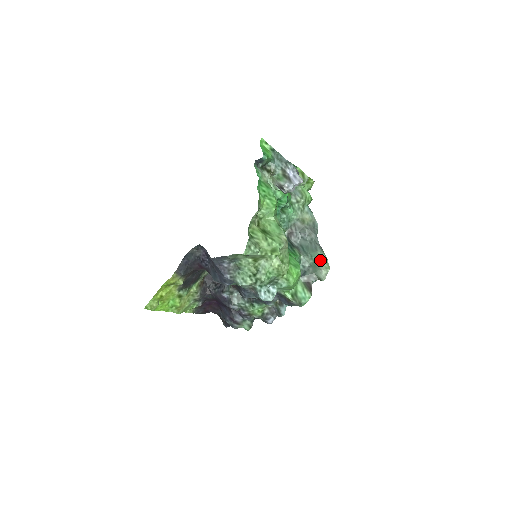
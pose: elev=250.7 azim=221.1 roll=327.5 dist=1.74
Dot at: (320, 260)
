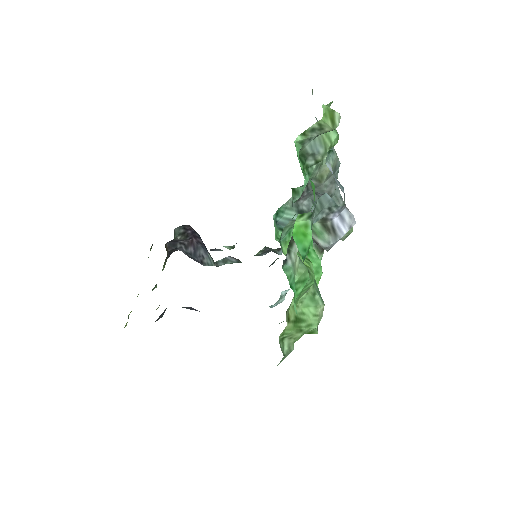
Dot at: occluded
